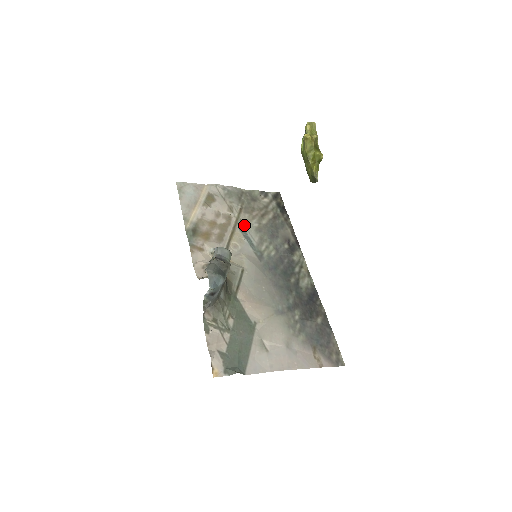
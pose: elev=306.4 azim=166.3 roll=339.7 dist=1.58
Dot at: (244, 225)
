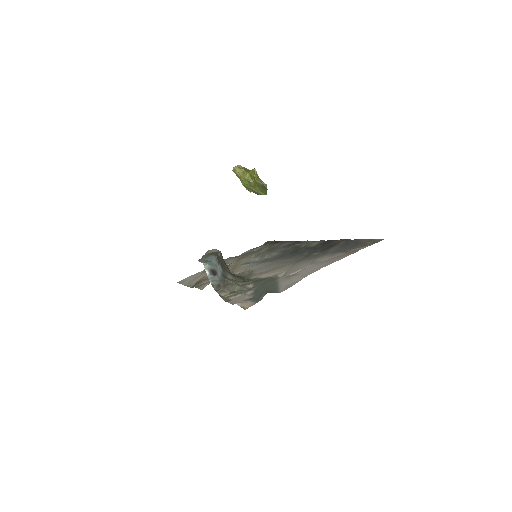
Dot at: (244, 262)
